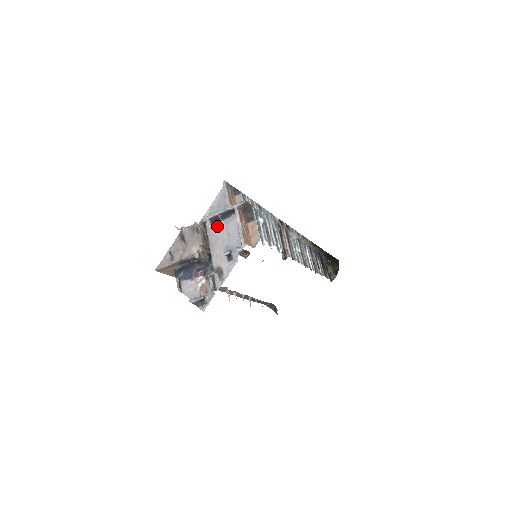
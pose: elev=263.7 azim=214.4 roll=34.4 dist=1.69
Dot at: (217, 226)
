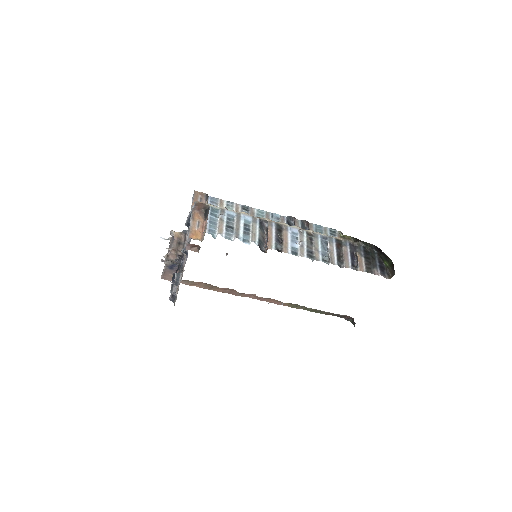
Dot at: occluded
